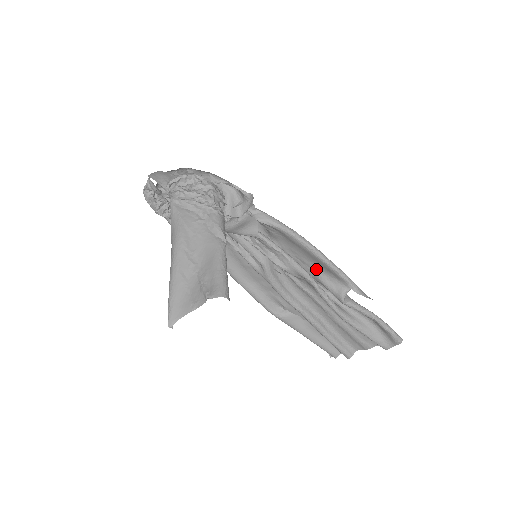
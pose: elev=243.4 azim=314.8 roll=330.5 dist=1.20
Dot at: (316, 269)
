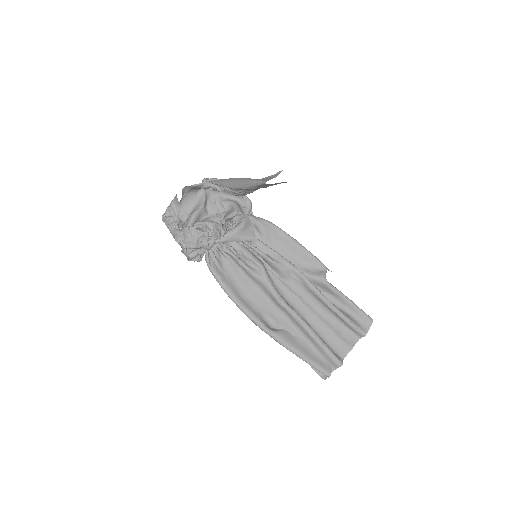
Dot at: (298, 265)
